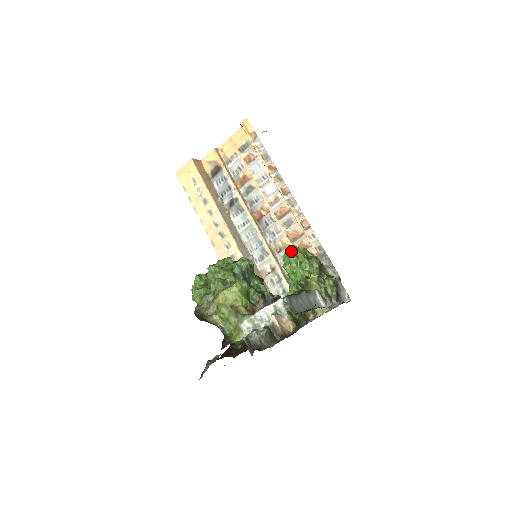
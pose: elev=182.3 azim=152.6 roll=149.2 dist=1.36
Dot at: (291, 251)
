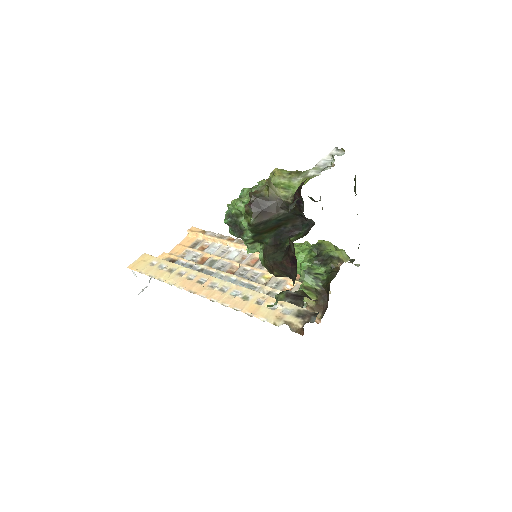
Dot at: occluded
